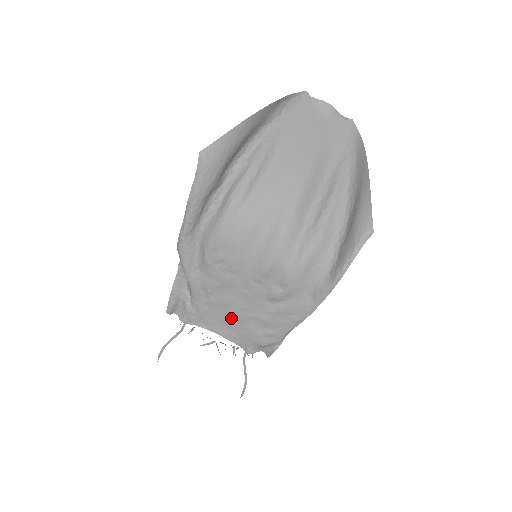
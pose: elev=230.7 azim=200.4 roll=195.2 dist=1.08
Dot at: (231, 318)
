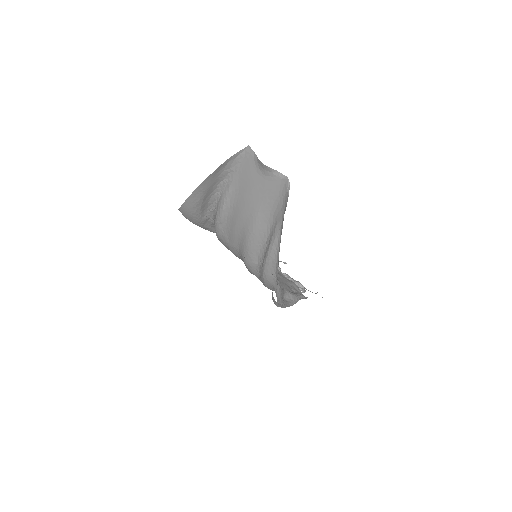
Dot at: occluded
